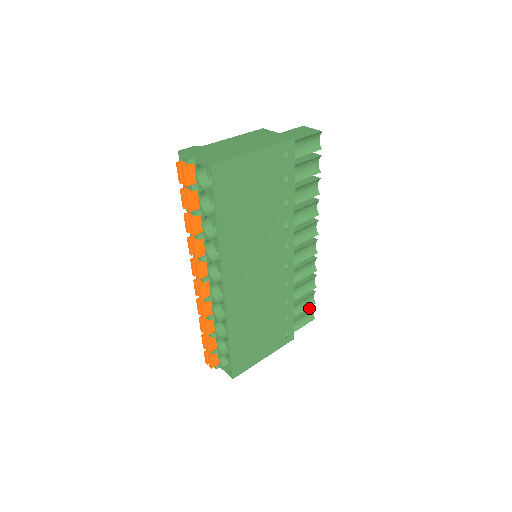
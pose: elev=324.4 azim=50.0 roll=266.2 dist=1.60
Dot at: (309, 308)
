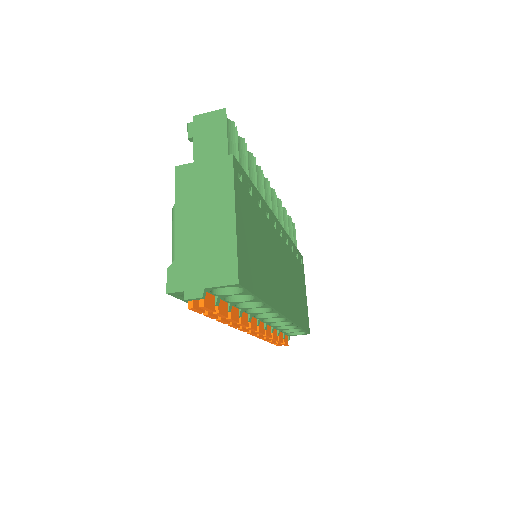
Dot at: occluded
